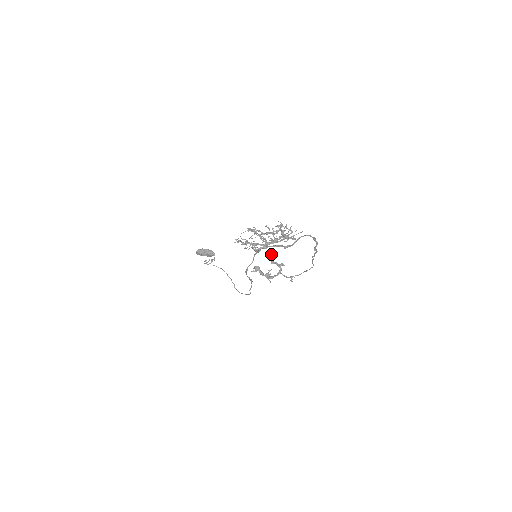
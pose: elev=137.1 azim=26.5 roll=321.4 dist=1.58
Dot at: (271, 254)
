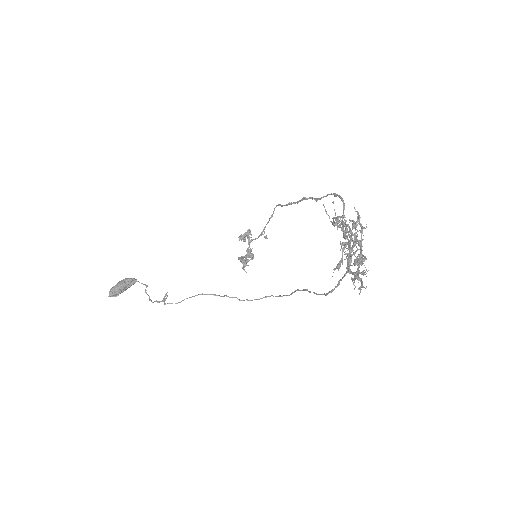
Dot at: (246, 235)
